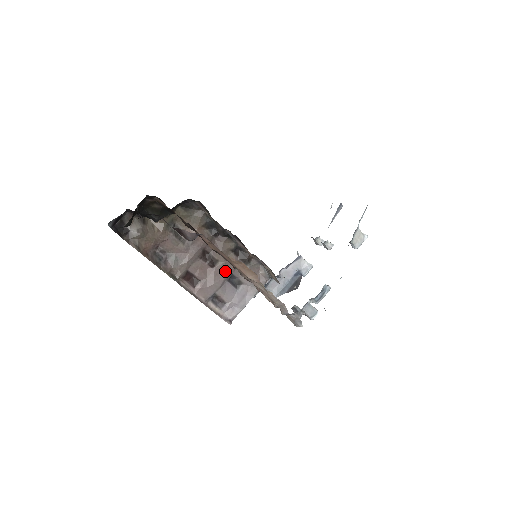
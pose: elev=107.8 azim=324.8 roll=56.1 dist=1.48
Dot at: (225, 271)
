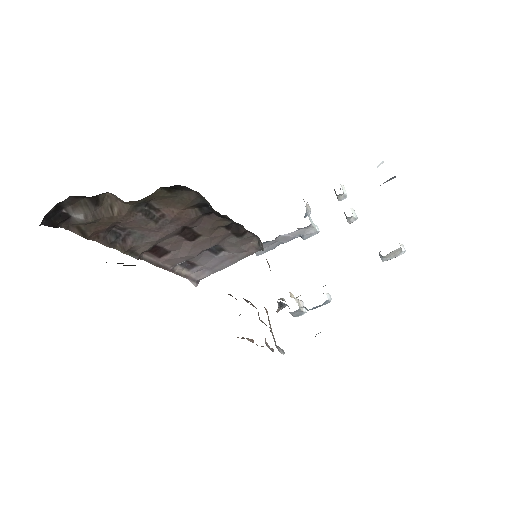
Dot at: (207, 244)
